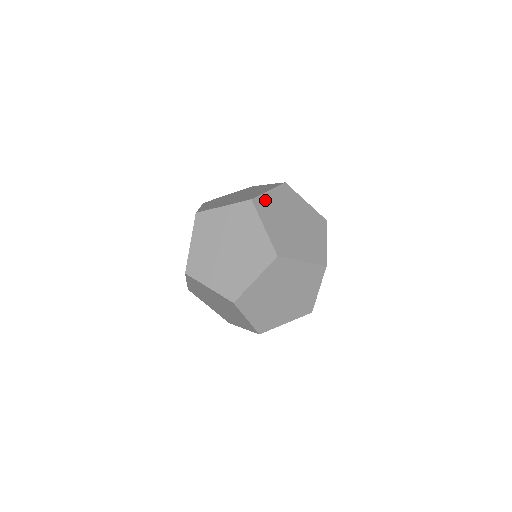
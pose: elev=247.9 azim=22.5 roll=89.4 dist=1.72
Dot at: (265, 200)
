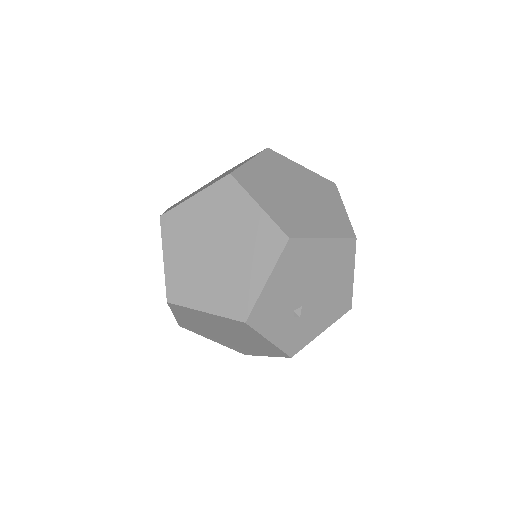
Dot at: (285, 161)
